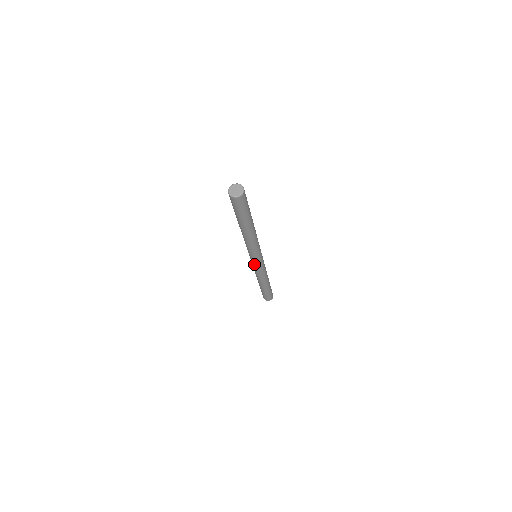
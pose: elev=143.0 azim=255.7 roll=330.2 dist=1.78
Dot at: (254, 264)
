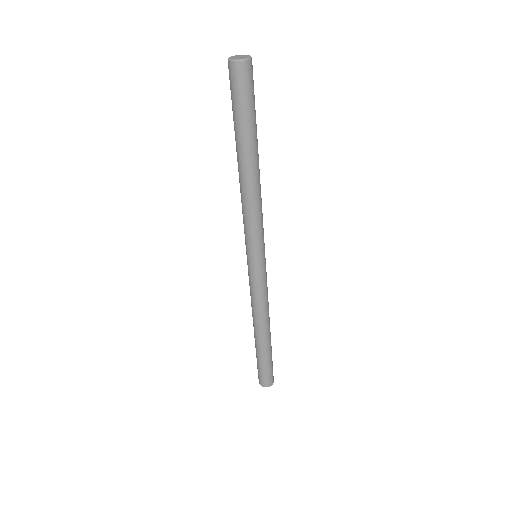
Dot at: (252, 270)
